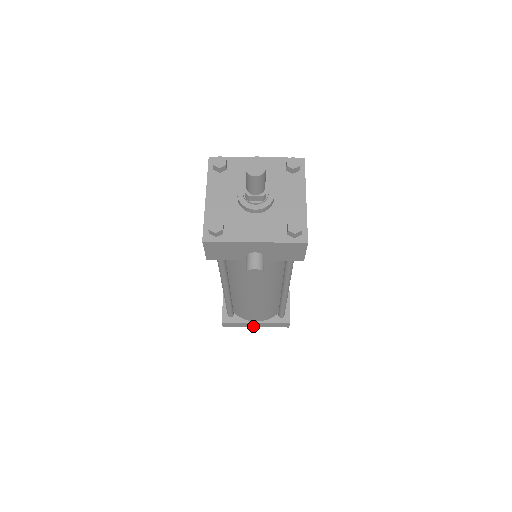
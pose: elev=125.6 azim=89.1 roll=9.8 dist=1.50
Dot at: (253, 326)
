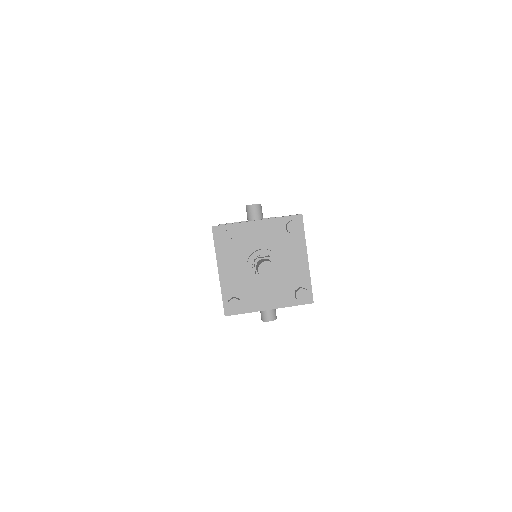
Dot at: occluded
